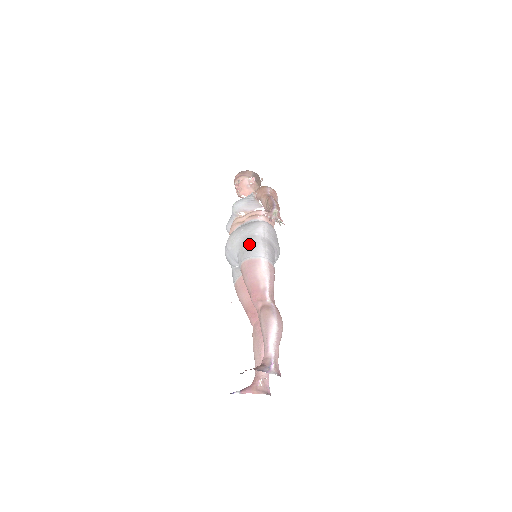
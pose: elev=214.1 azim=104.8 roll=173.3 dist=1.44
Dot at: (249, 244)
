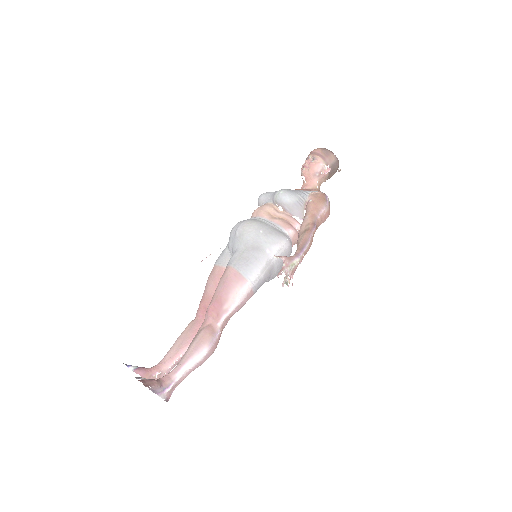
Dot at: (252, 256)
